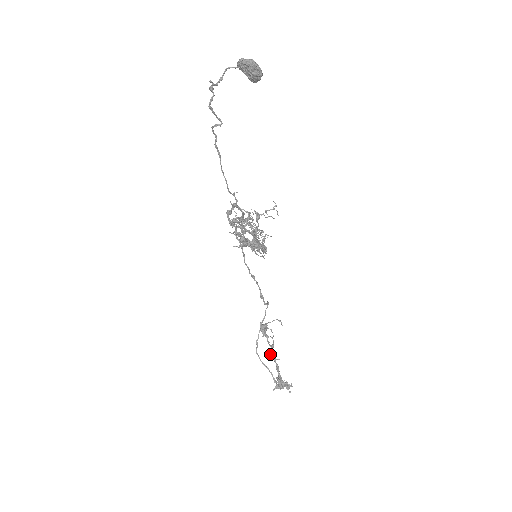
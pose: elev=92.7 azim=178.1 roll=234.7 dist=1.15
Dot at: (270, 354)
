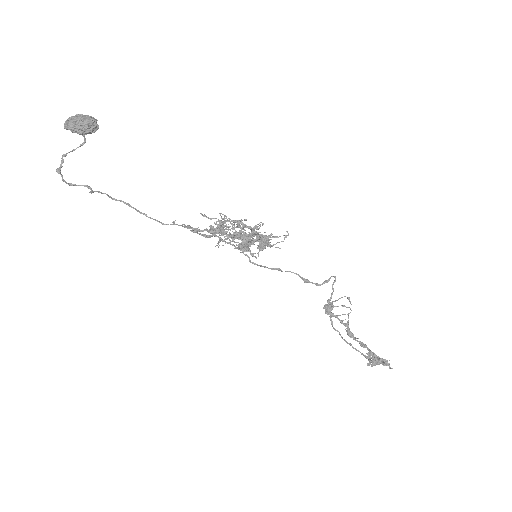
Dot at: (347, 332)
